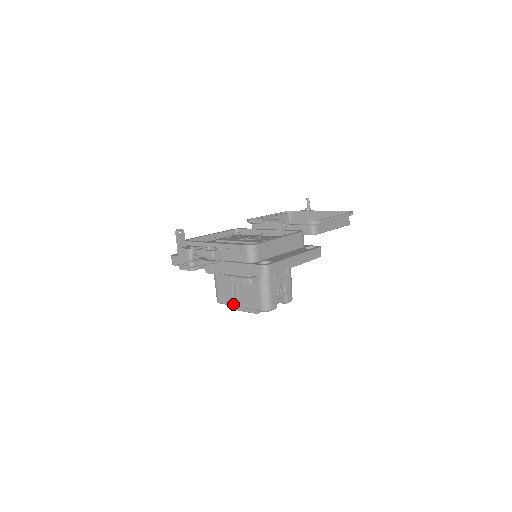
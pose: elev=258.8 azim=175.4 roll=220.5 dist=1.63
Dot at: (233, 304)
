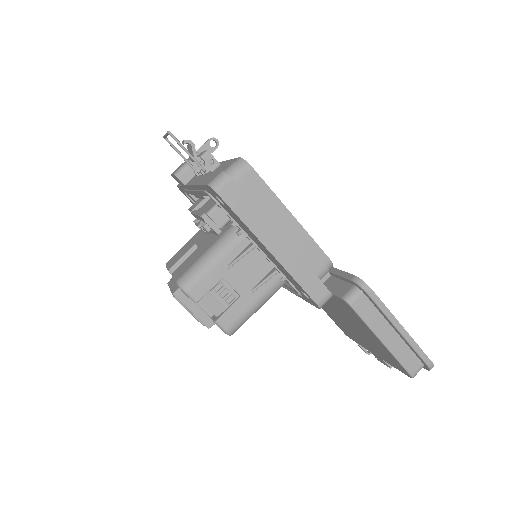
Dot at: (171, 267)
